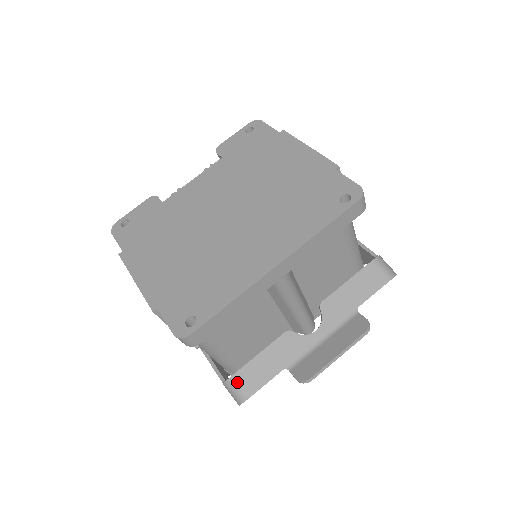
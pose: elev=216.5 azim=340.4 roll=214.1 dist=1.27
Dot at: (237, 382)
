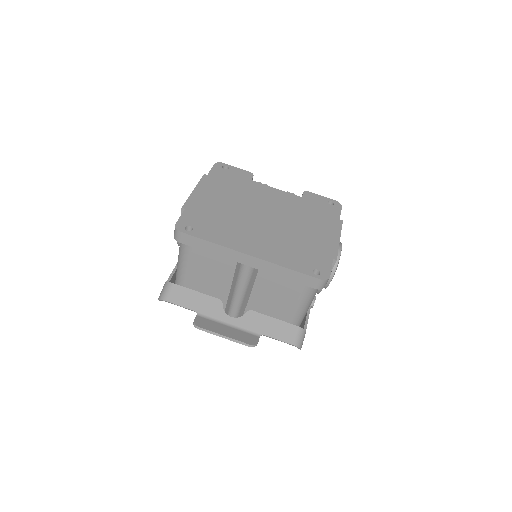
Dot at: (171, 288)
